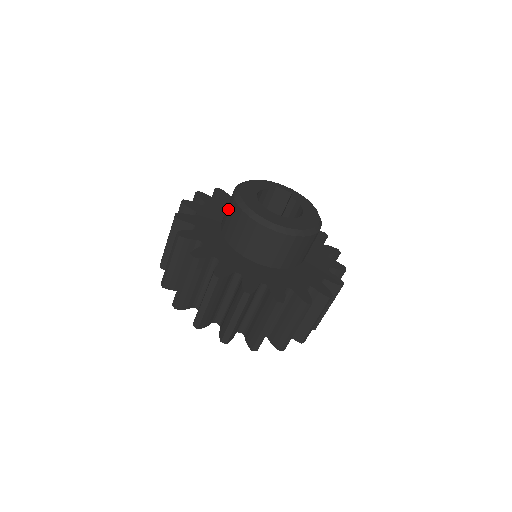
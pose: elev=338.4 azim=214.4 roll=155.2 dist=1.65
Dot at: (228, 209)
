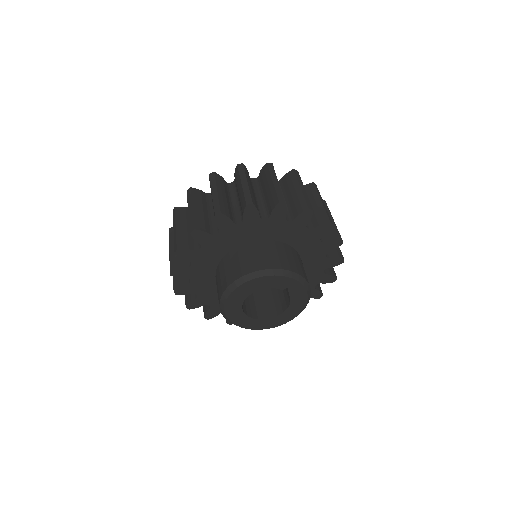
Dot at: (228, 272)
